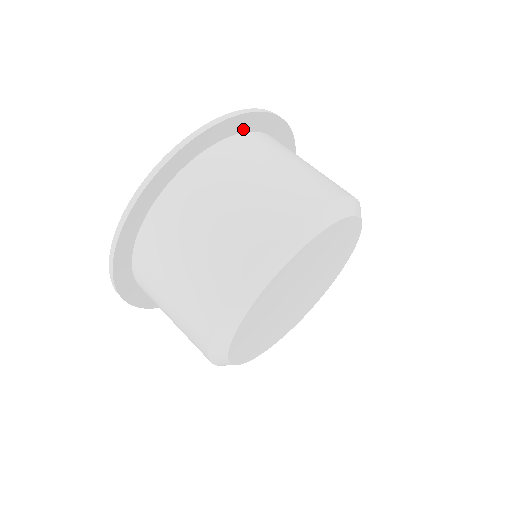
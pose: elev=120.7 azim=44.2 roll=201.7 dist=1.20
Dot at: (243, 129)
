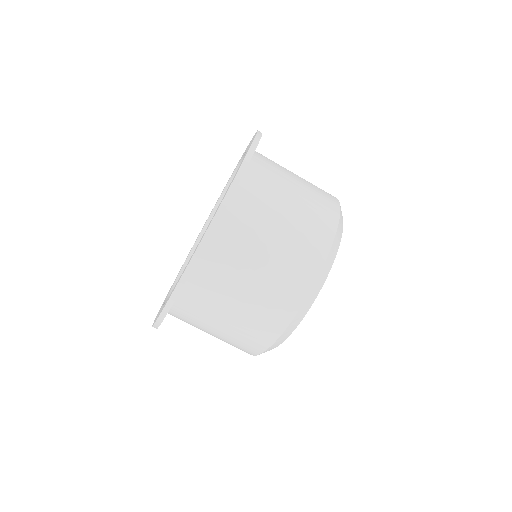
Dot at: occluded
